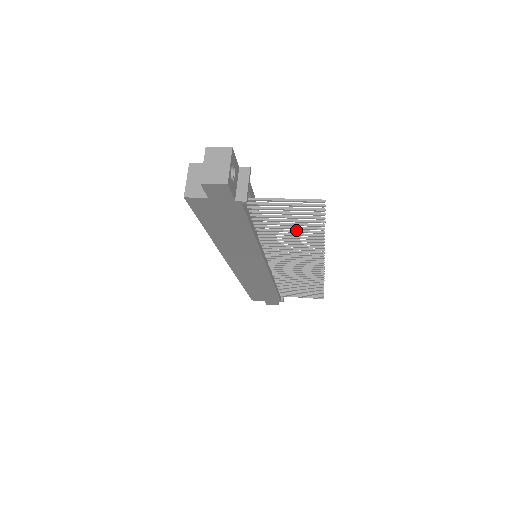
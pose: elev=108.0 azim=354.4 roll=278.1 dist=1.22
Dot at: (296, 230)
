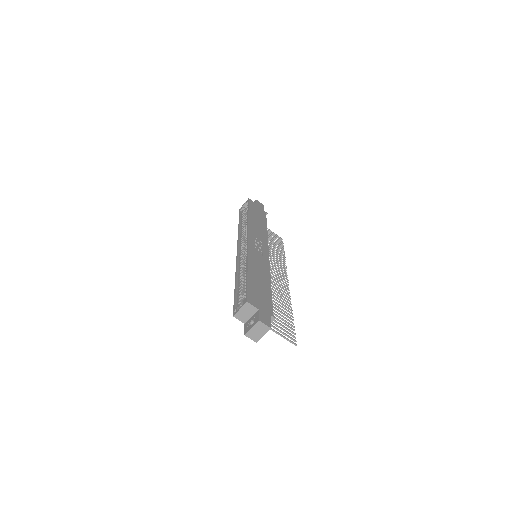
Dot at: (281, 309)
